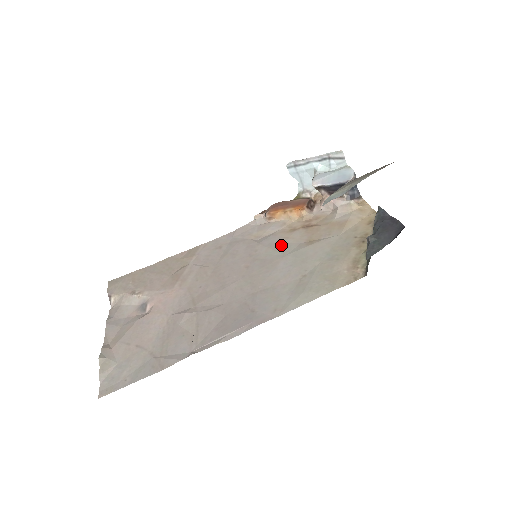
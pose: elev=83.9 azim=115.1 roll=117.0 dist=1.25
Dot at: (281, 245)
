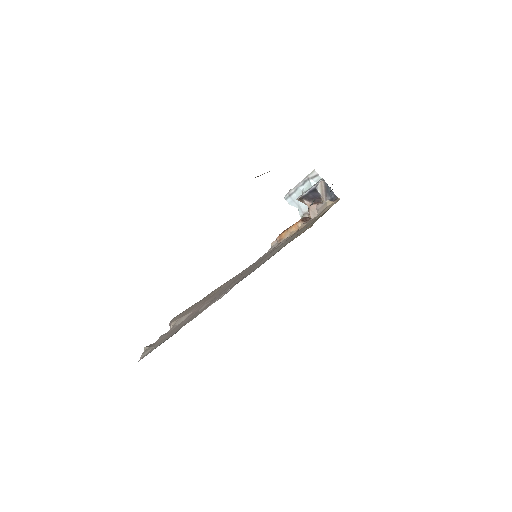
Dot at: occluded
